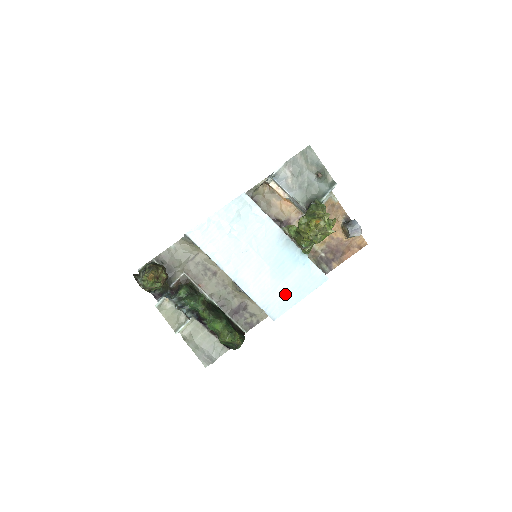
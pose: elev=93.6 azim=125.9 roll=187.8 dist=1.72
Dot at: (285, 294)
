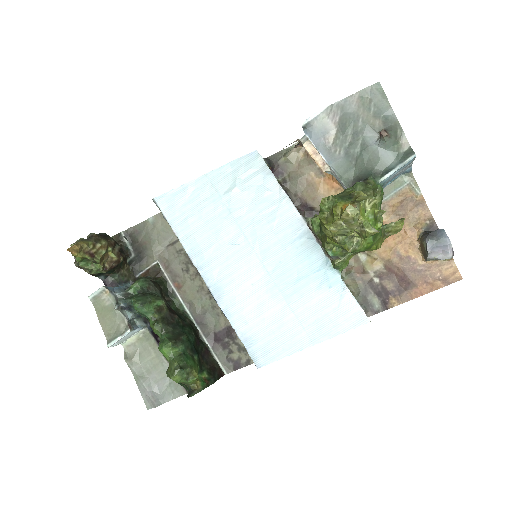
Dot at: (286, 329)
